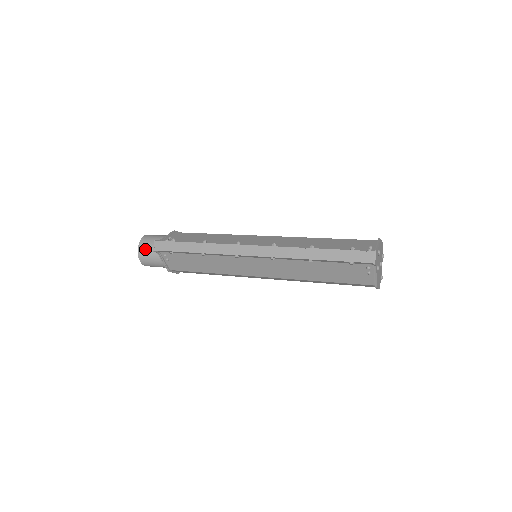
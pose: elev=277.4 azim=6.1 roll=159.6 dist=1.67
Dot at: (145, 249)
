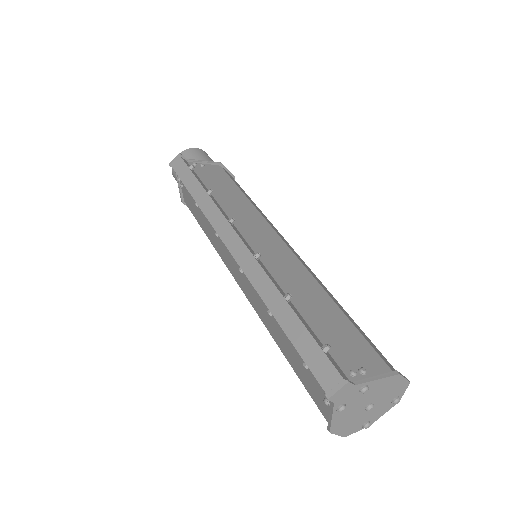
Dot at: occluded
